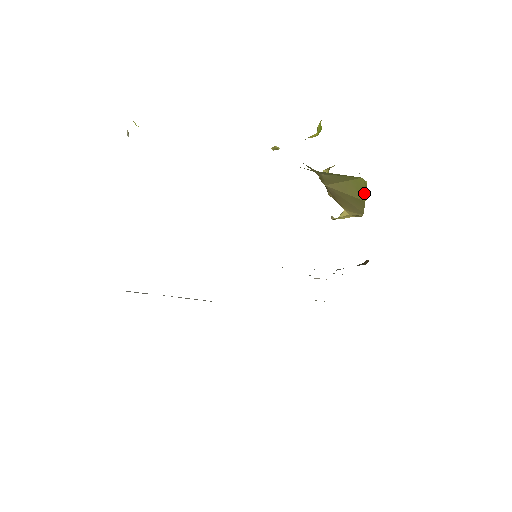
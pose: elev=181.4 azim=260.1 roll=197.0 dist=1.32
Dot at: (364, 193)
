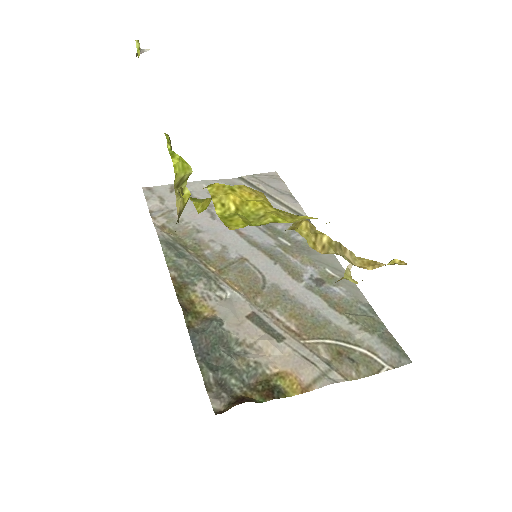
Dot at: occluded
